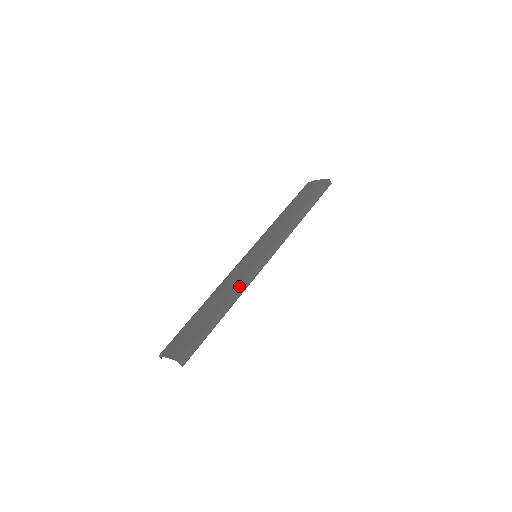
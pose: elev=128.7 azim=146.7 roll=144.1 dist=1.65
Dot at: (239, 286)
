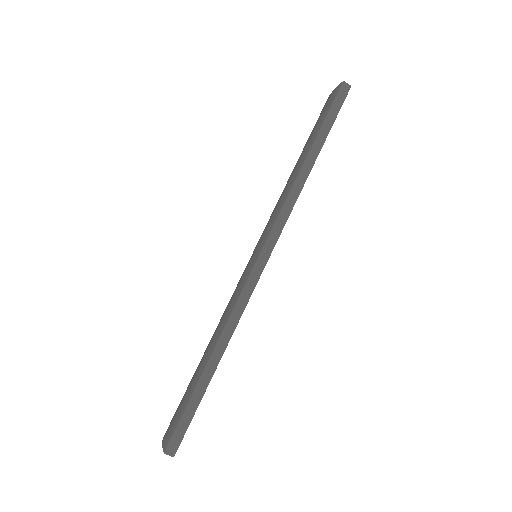
Dot at: (228, 316)
